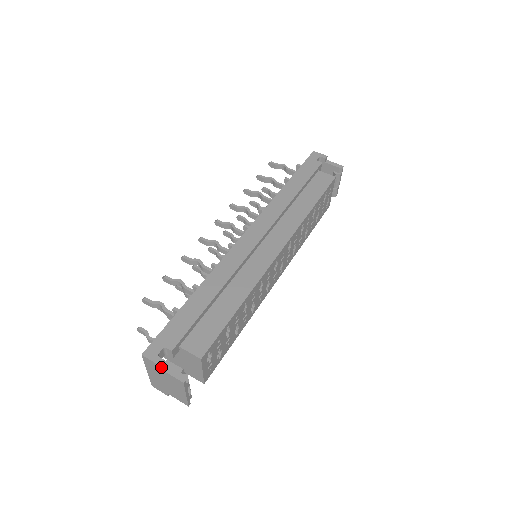
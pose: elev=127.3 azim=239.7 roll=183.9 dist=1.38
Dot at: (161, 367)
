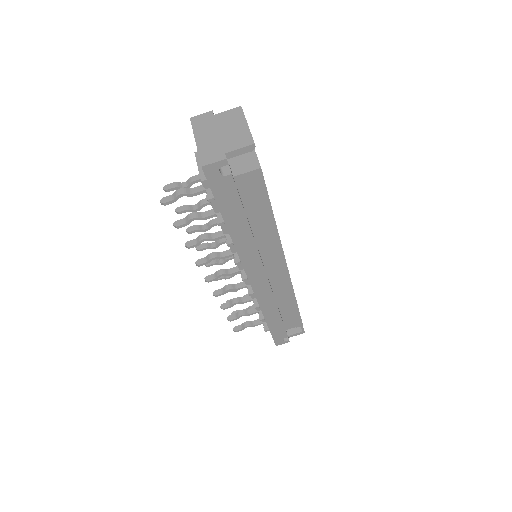
Dot at: occluded
